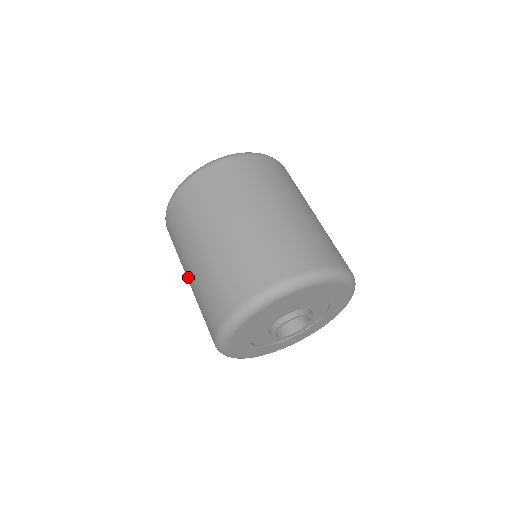
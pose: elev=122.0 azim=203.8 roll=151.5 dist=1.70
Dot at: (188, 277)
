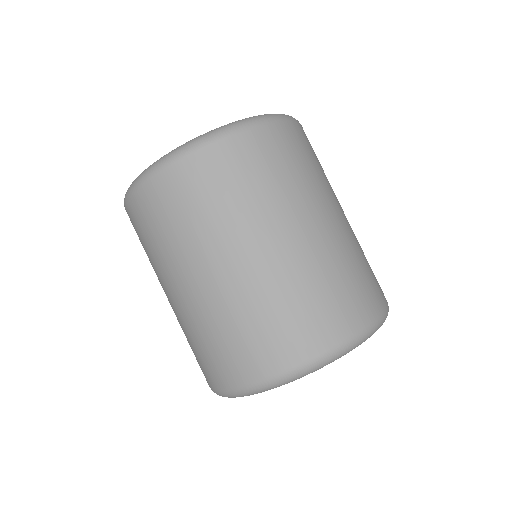
Dot at: (172, 296)
